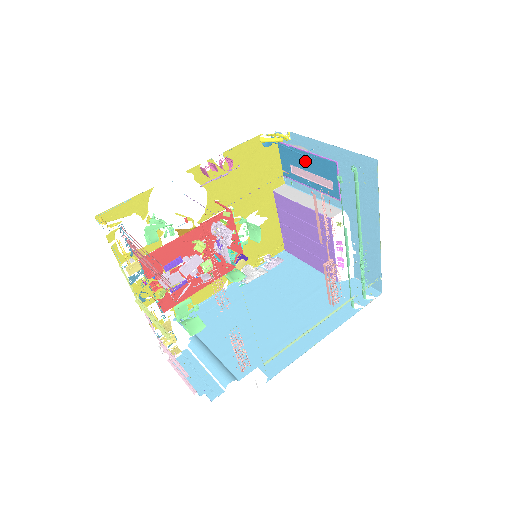
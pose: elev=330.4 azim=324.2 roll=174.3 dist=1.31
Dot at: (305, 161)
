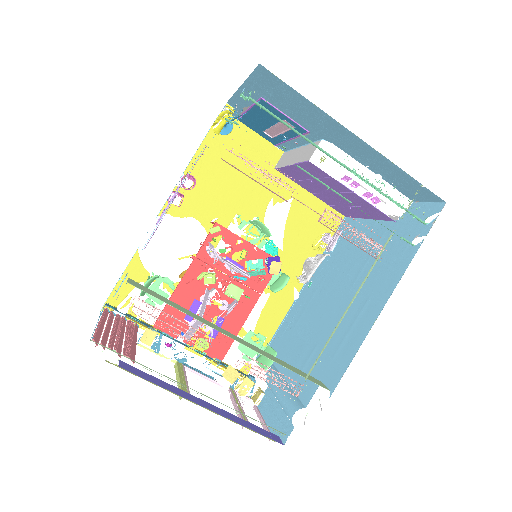
Dot at: (259, 119)
